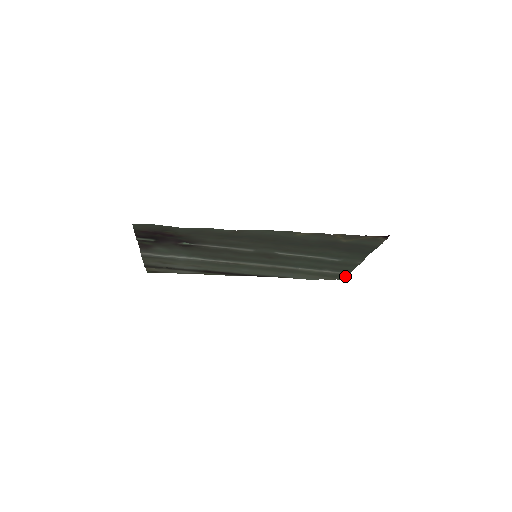
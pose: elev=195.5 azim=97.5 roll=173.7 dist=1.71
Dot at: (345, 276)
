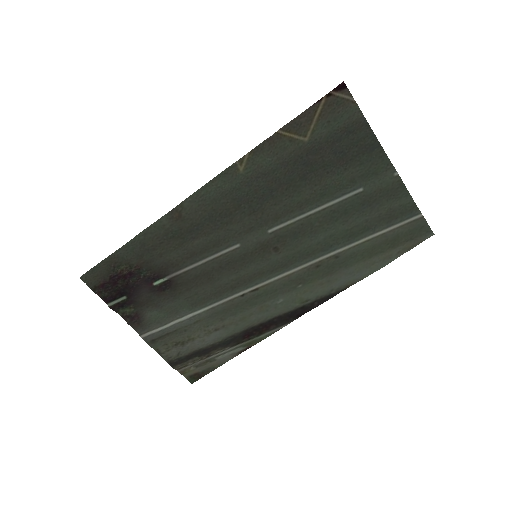
Dot at: (424, 226)
